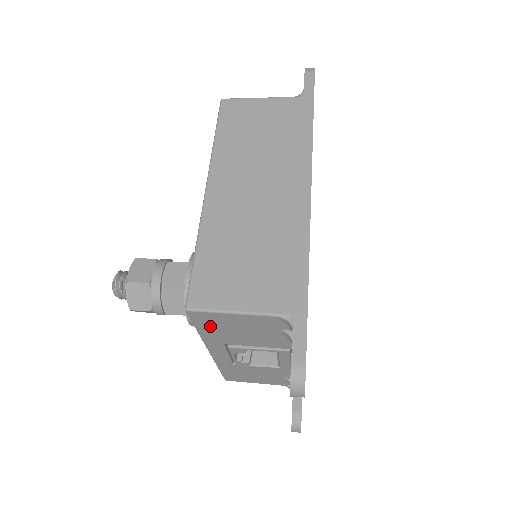
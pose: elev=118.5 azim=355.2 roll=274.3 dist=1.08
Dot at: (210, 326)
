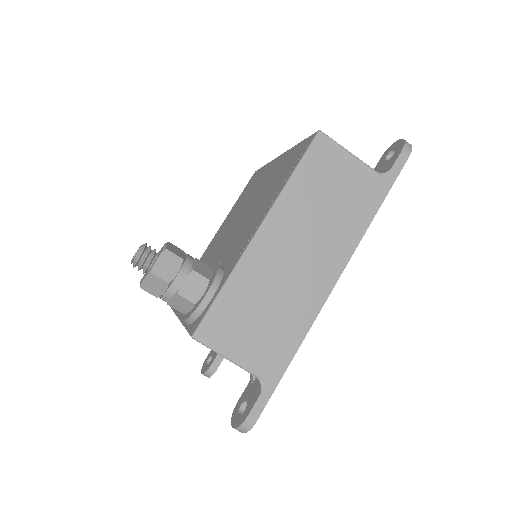
Dot at: occluded
